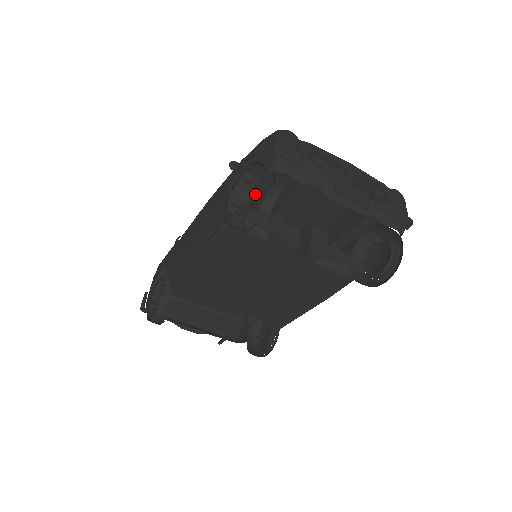
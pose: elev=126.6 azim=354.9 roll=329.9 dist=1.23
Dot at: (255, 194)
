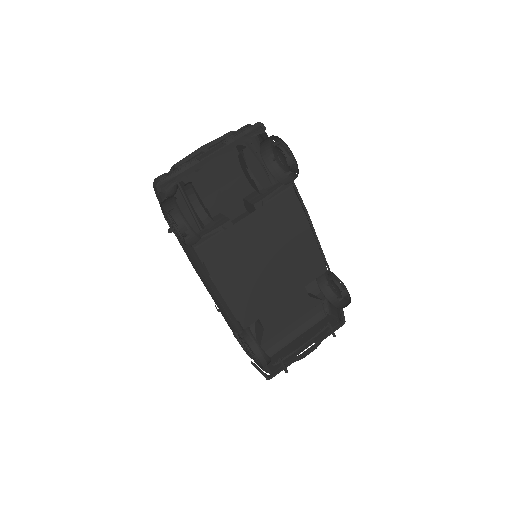
Dot at: (200, 227)
